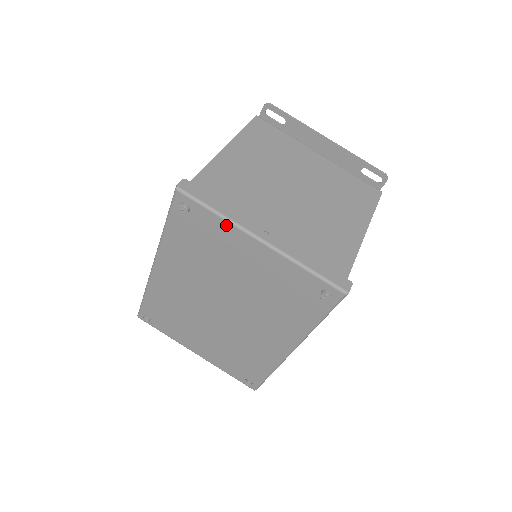
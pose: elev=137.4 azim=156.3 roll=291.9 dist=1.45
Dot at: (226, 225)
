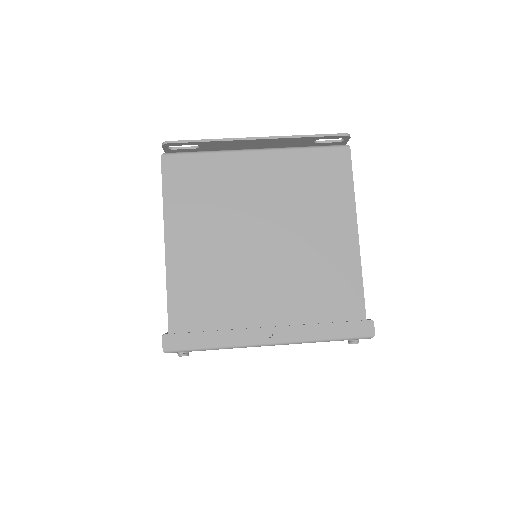
Dot at: (230, 348)
